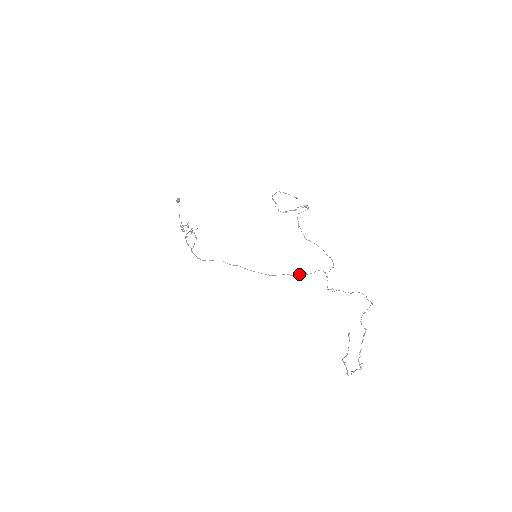
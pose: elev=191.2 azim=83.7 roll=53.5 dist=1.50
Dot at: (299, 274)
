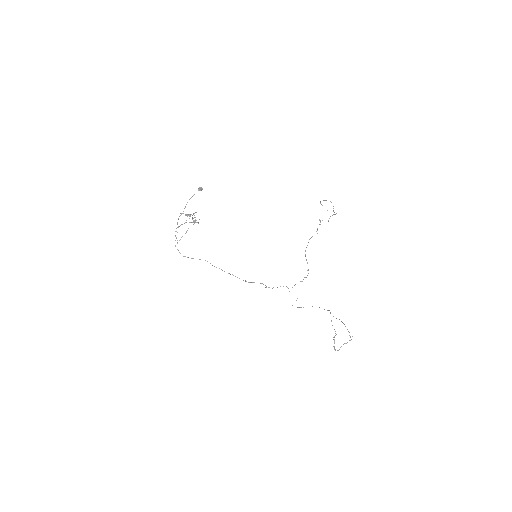
Dot at: occluded
